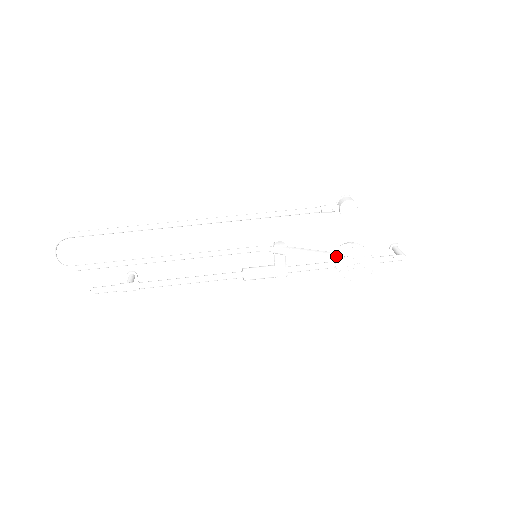
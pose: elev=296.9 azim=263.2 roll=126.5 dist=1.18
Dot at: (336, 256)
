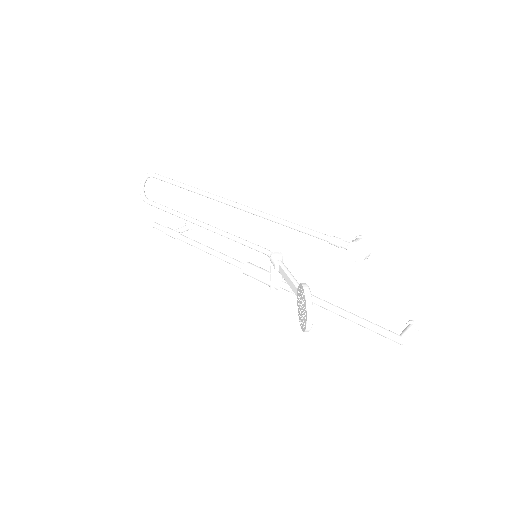
Dot at: (298, 292)
